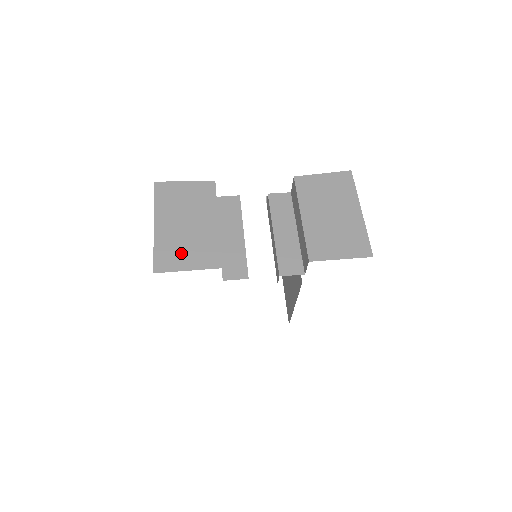
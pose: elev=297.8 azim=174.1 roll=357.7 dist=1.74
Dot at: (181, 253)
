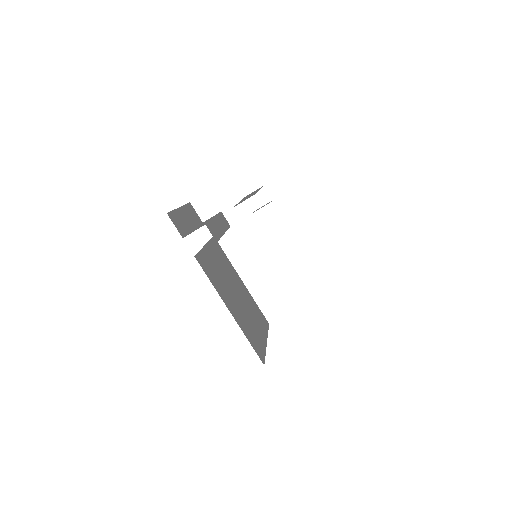
Dot at: occluded
